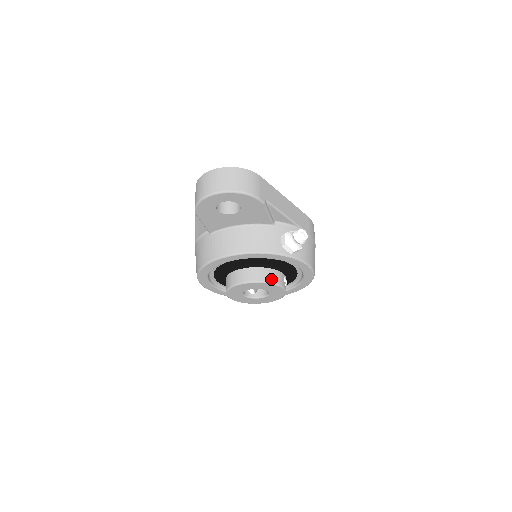
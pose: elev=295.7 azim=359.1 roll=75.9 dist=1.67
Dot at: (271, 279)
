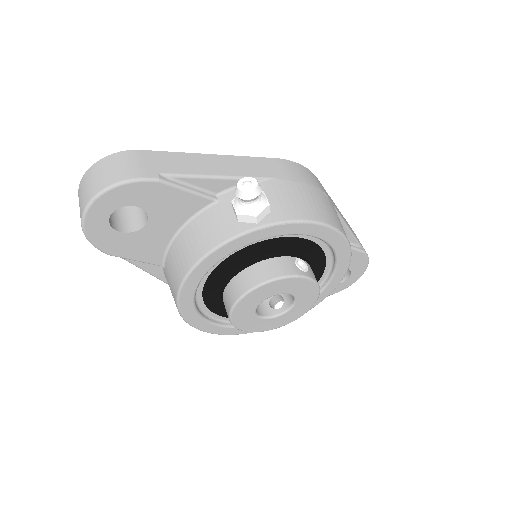
Dot at: (267, 275)
